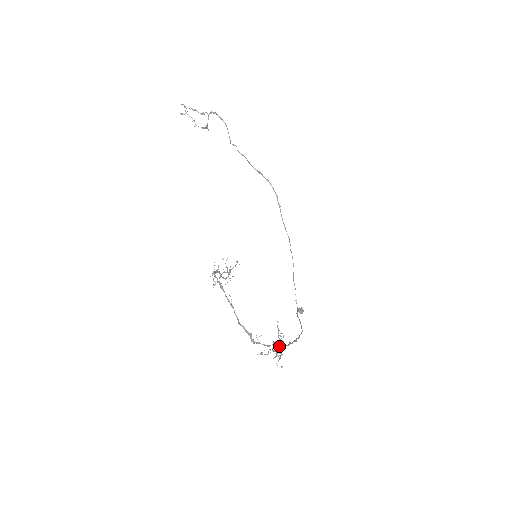
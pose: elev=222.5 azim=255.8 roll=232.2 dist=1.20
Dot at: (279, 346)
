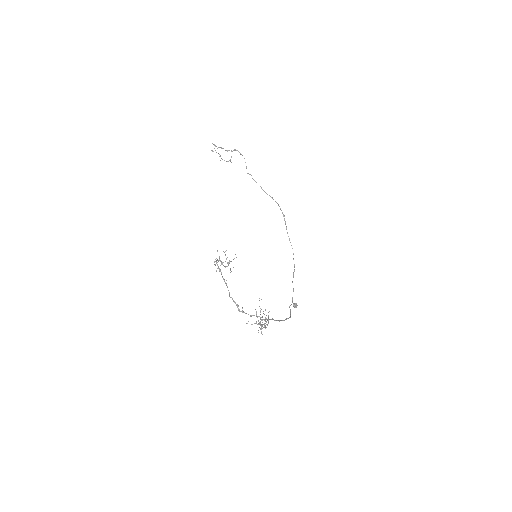
Dot at: (260, 317)
